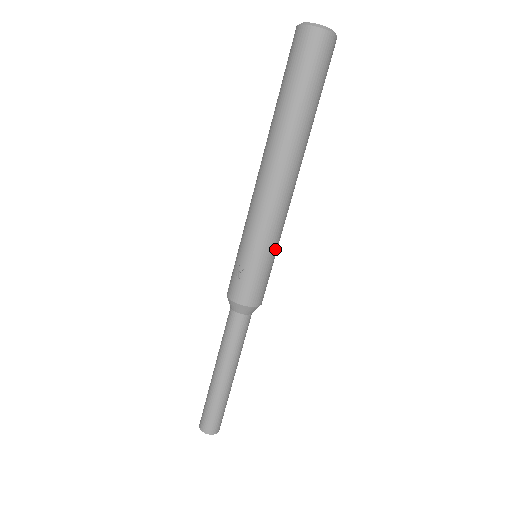
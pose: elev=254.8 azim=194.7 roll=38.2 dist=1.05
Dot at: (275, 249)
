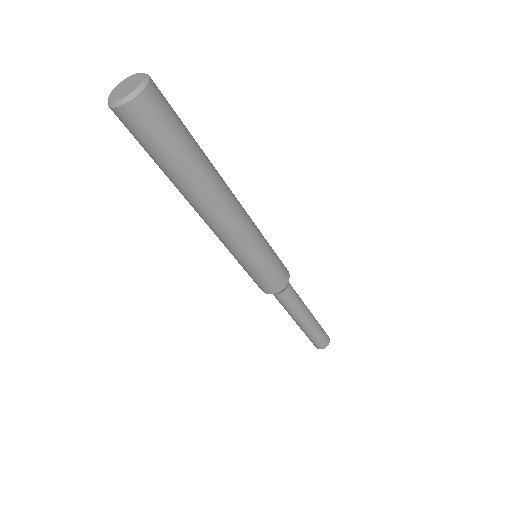
Dot at: (260, 256)
